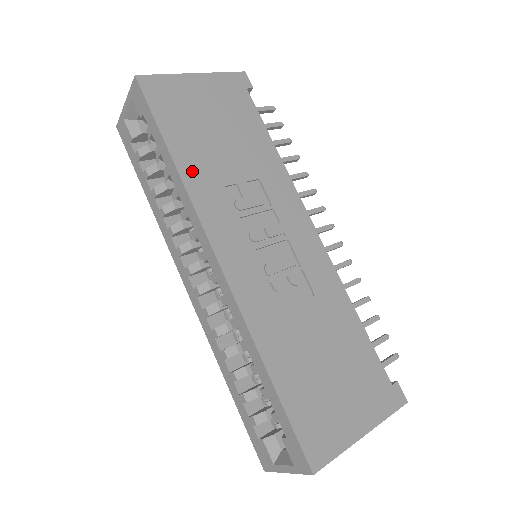
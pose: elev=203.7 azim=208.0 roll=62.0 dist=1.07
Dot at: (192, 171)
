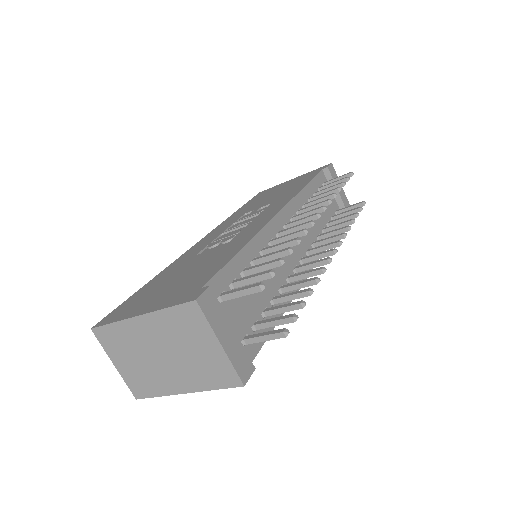
Dot at: occluded
